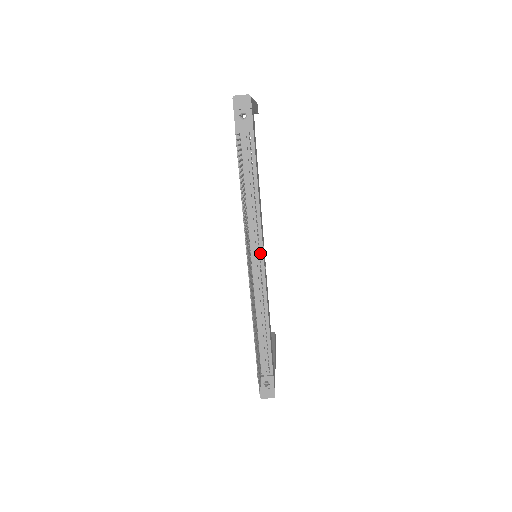
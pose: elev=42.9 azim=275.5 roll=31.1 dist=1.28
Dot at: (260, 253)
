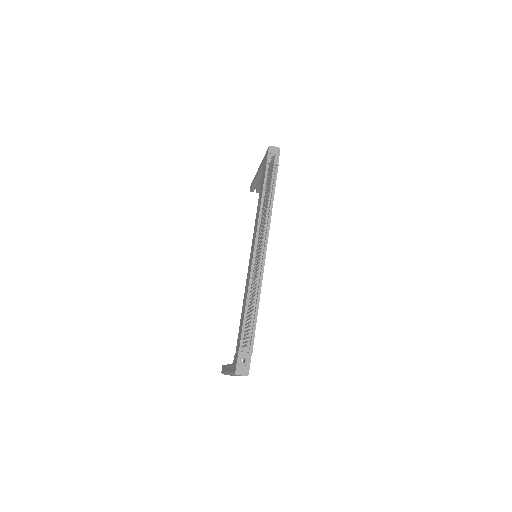
Dot at: (265, 246)
